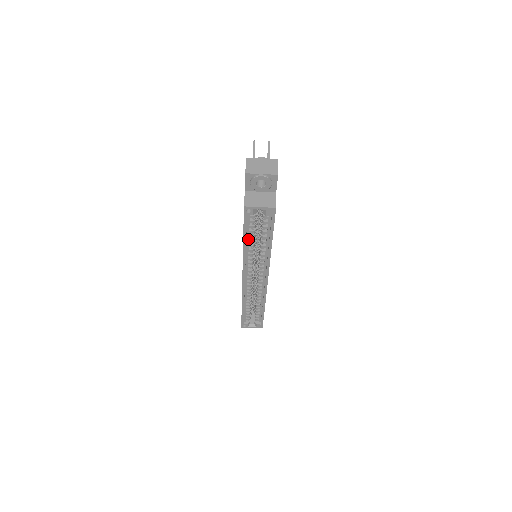
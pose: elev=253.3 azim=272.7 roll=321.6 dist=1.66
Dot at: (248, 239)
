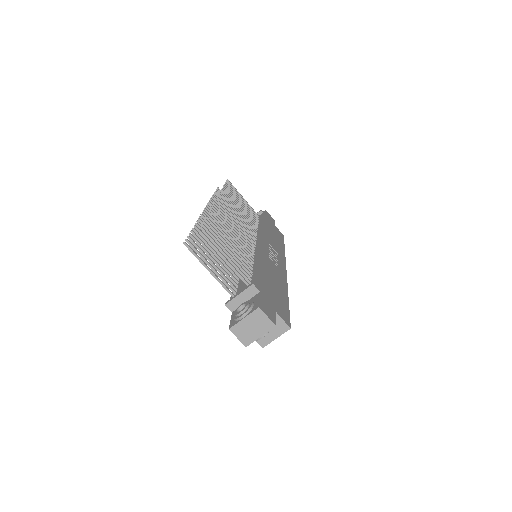
Dot at: occluded
